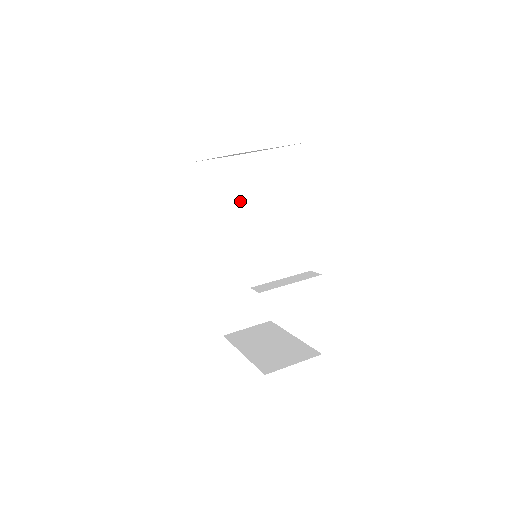
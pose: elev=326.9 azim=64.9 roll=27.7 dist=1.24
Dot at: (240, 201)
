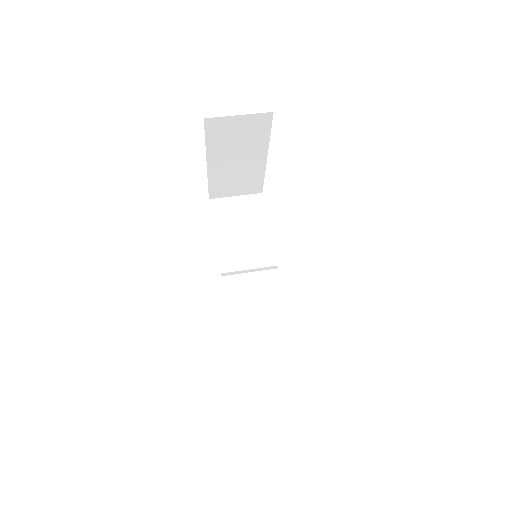
Dot at: (256, 233)
